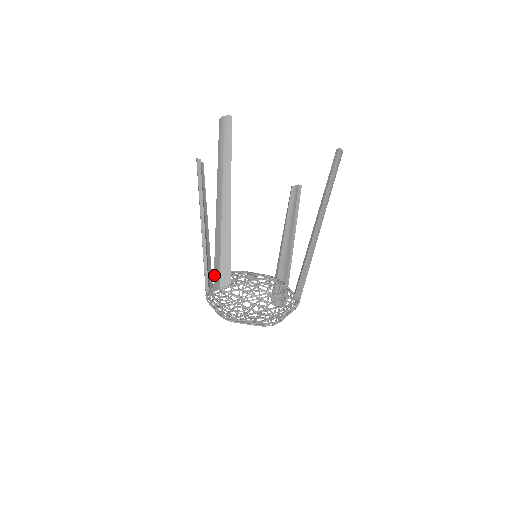
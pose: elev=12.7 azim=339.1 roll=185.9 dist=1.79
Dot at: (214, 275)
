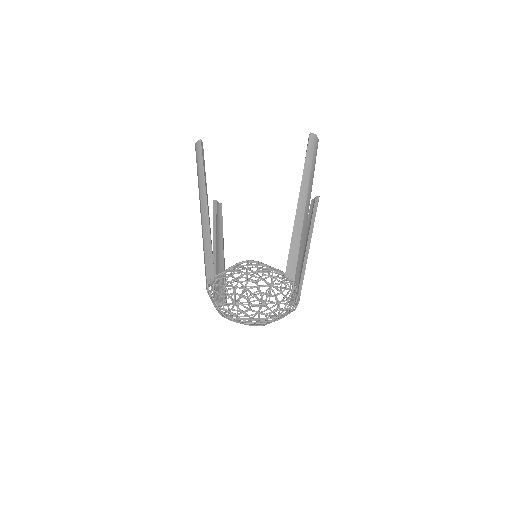
Dot at: (205, 275)
